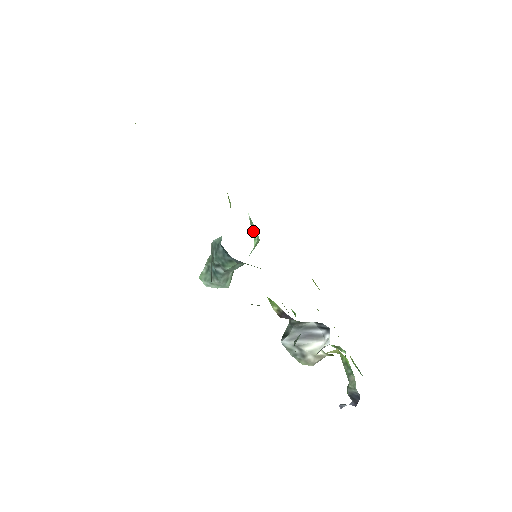
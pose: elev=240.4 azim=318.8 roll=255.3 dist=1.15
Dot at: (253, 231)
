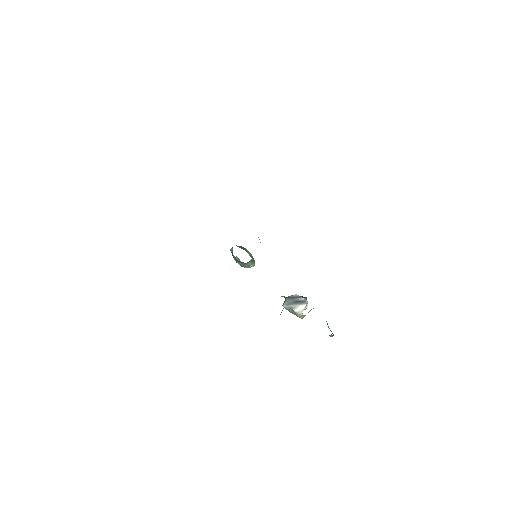
Dot at: occluded
